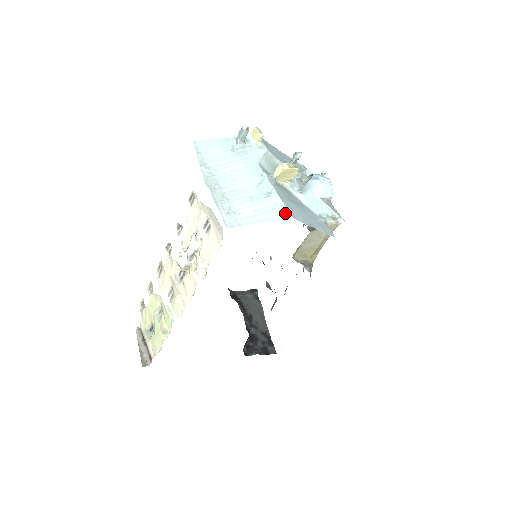
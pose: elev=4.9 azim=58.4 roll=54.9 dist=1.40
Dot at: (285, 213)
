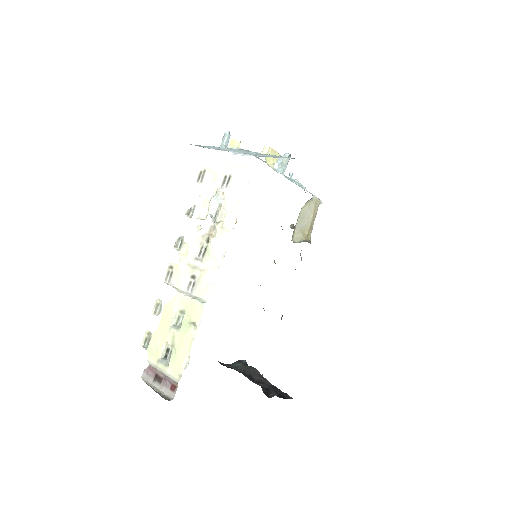
Dot at: occluded
